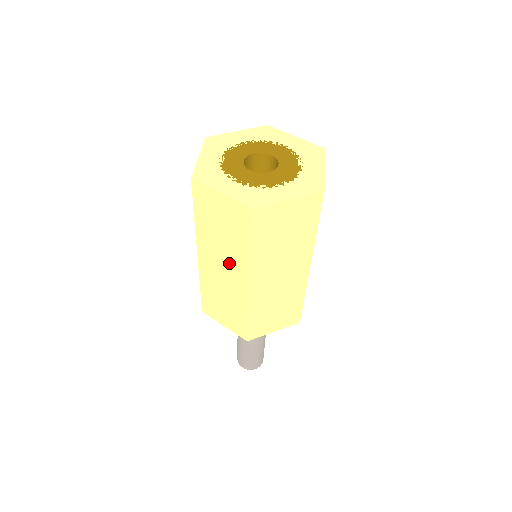
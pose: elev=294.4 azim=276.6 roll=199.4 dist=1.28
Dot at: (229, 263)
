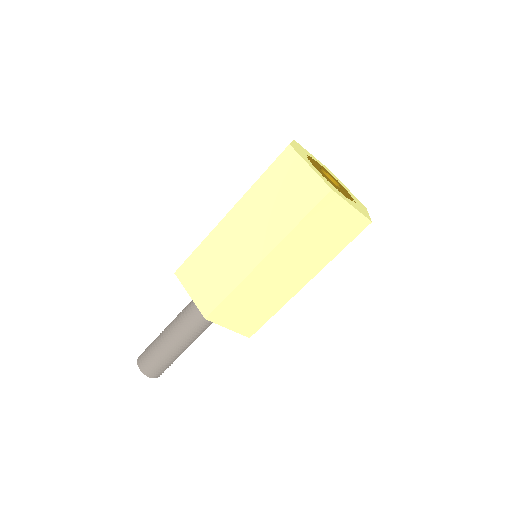
Dot at: (260, 230)
